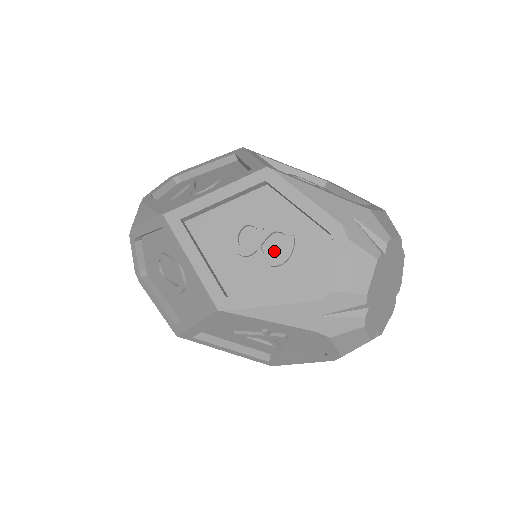
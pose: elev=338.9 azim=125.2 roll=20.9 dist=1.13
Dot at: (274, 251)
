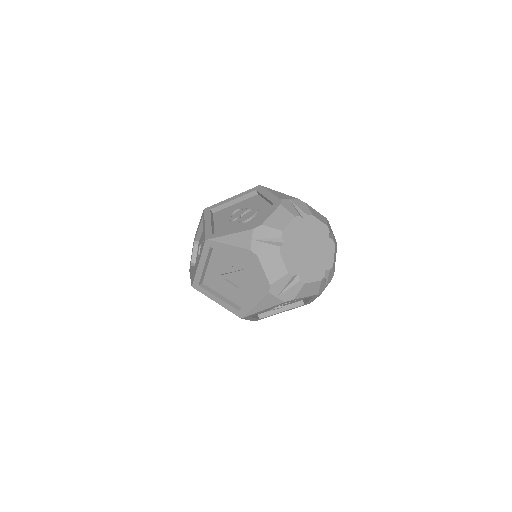
Dot at: (246, 217)
